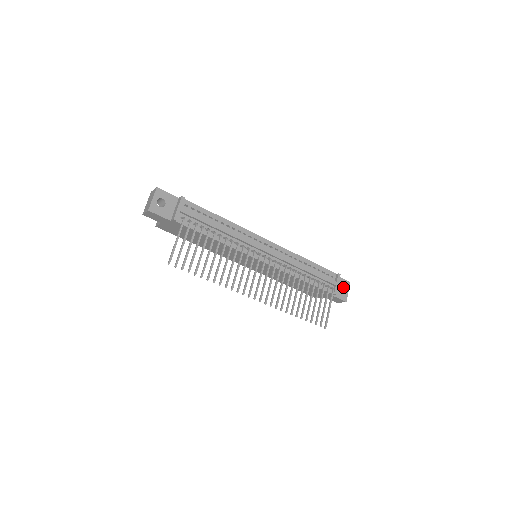
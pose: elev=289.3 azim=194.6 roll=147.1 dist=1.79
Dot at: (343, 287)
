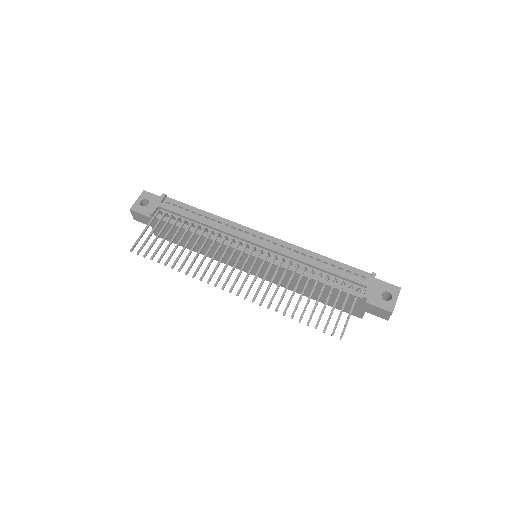
Dot at: (389, 294)
